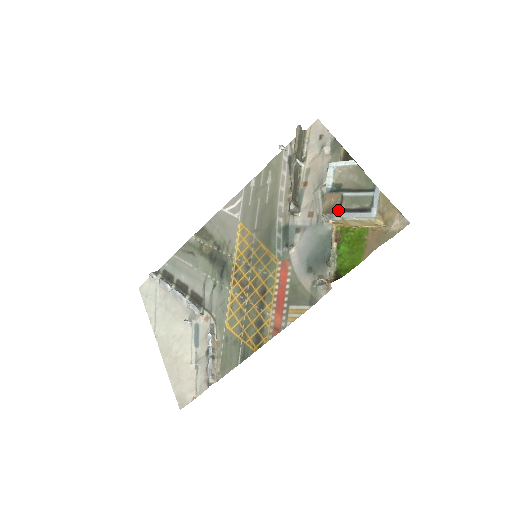
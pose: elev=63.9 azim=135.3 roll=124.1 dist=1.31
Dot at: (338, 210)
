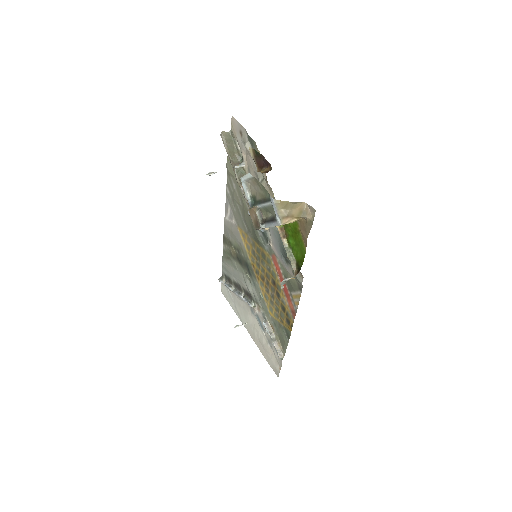
Dot at: (260, 224)
